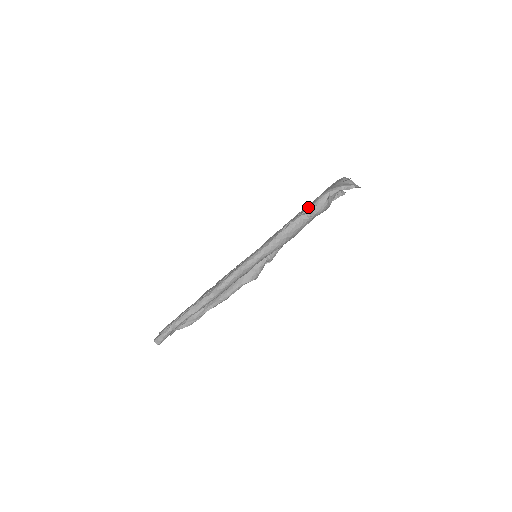
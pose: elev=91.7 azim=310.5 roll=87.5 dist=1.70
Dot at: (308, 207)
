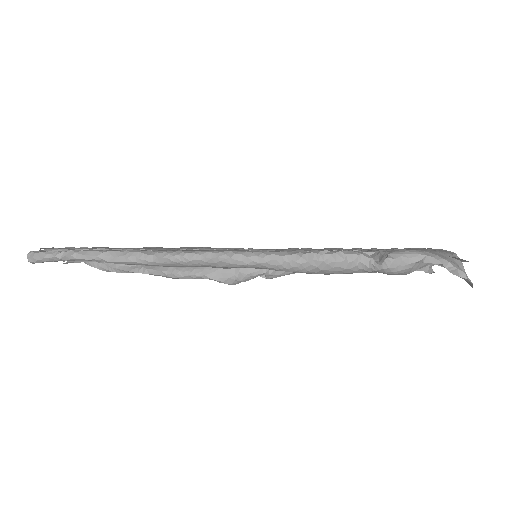
Dot at: (379, 251)
